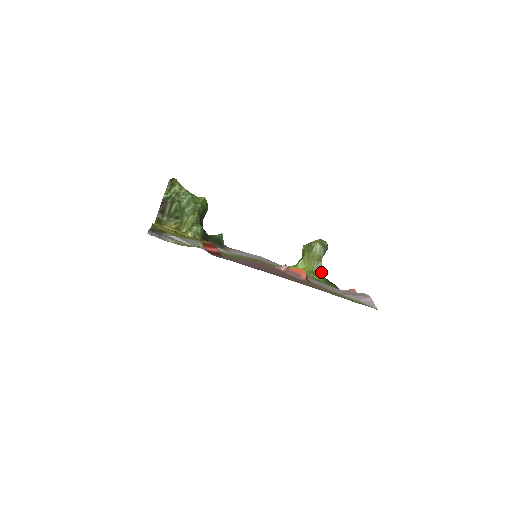
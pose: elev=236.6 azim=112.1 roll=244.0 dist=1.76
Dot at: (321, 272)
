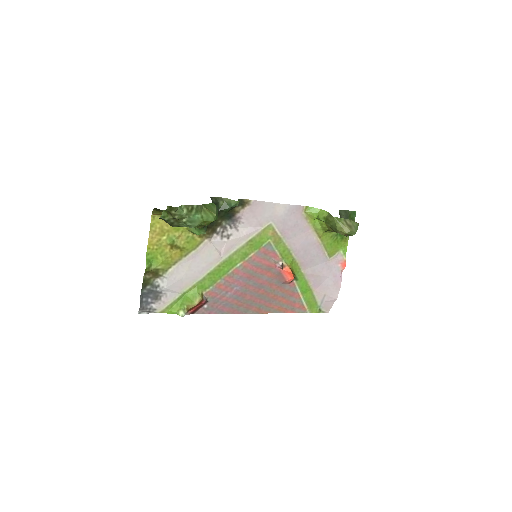
Dot at: occluded
